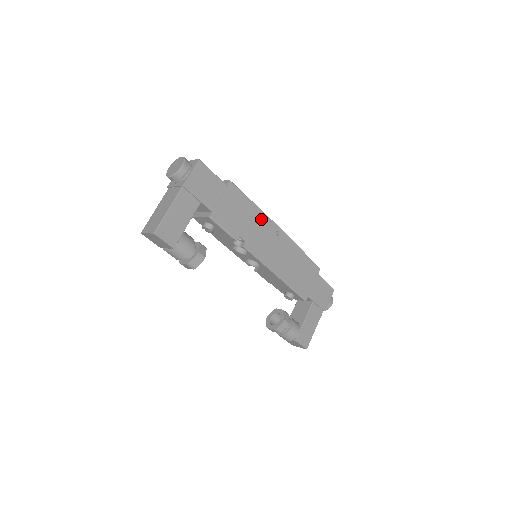
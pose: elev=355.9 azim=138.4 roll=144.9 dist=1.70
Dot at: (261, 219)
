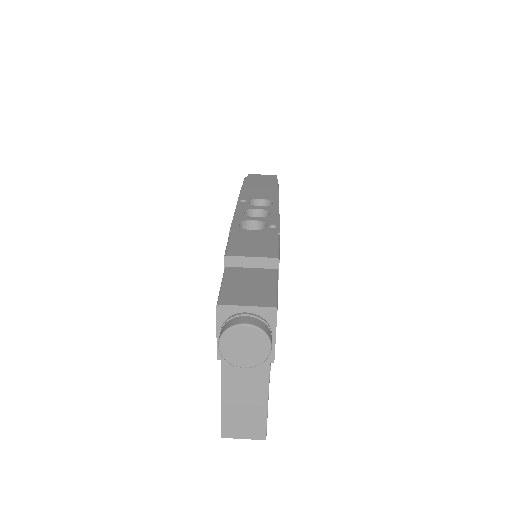
Dot at: occluded
